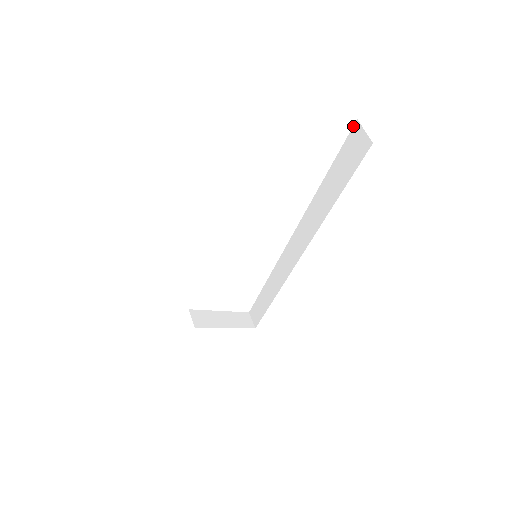
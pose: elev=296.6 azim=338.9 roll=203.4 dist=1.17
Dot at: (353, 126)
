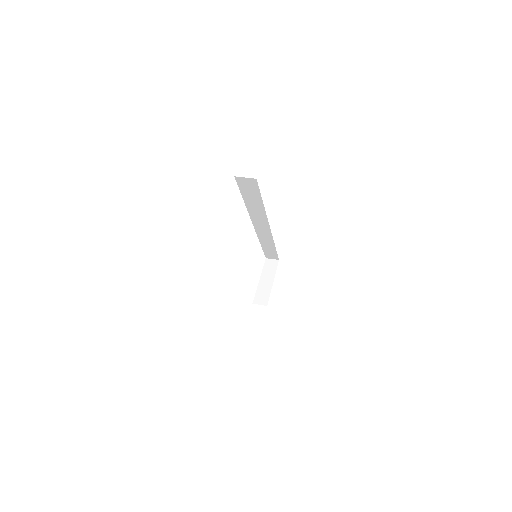
Dot at: (235, 179)
